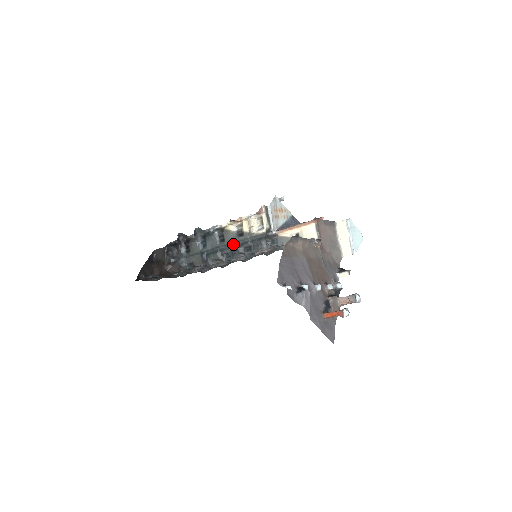
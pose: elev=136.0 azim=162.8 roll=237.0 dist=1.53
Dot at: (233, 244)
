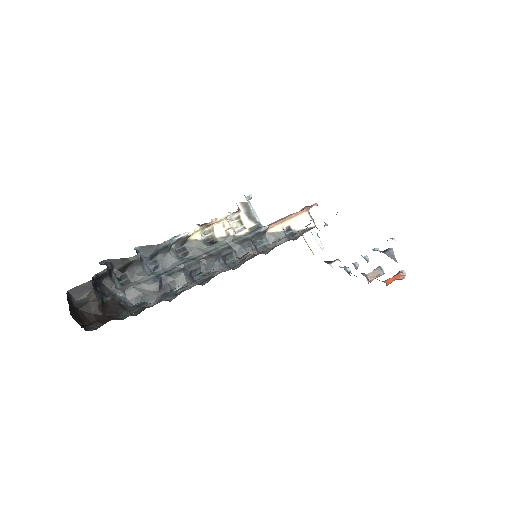
Dot at: (205, 255)
